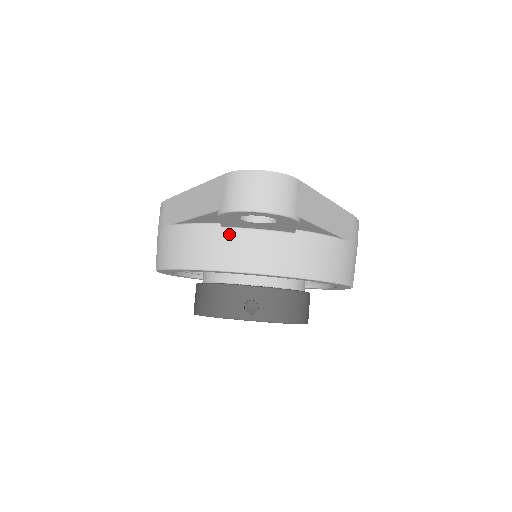
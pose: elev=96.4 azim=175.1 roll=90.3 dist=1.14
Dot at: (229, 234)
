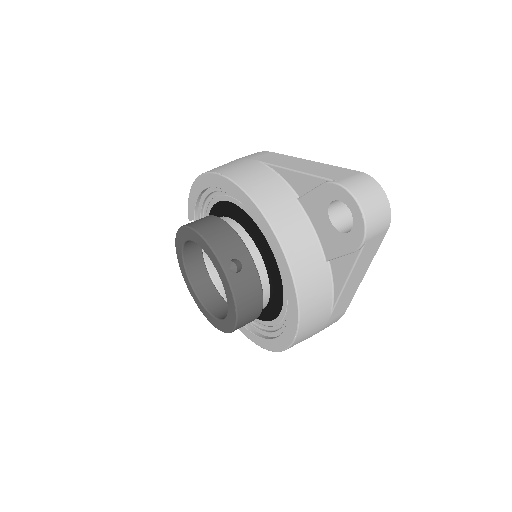
Dot at: (296, 208)
